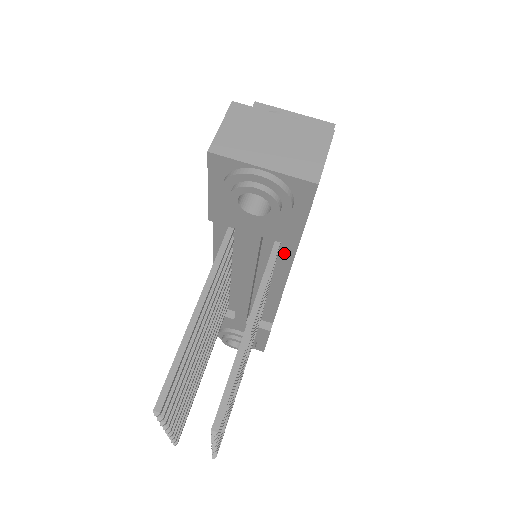
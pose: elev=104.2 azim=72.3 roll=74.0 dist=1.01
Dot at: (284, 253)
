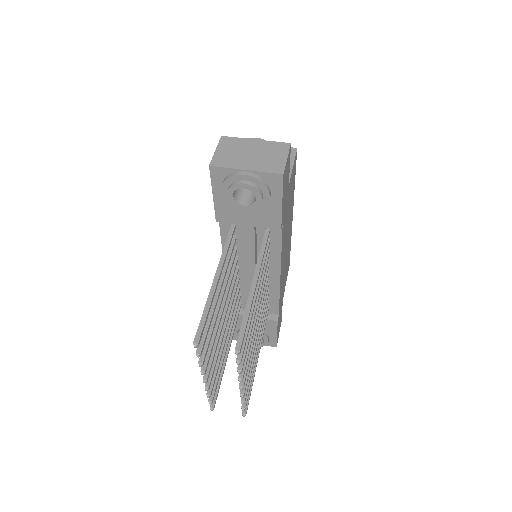
Dot at: (274, 241)
